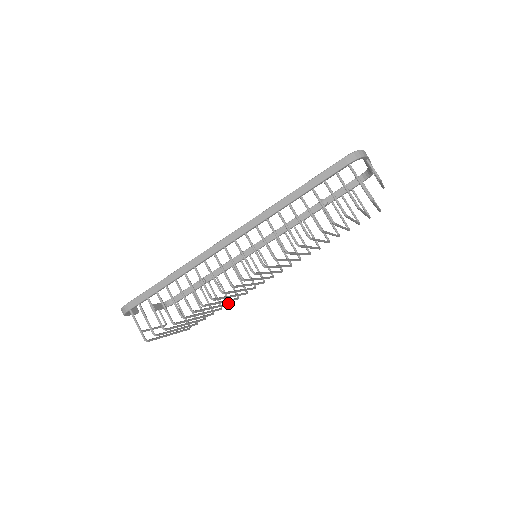
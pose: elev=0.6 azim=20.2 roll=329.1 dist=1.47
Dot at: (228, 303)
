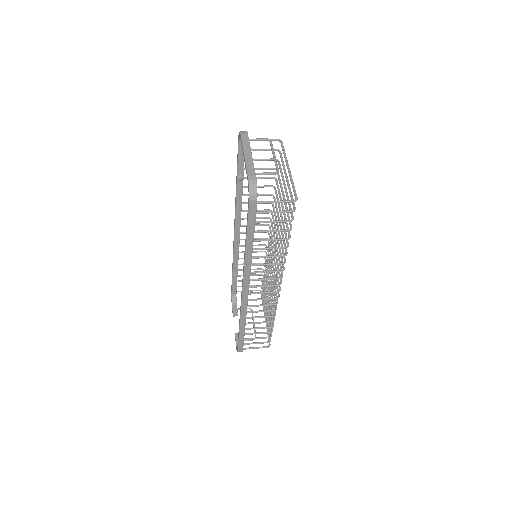
Dot at: (265, 268)
